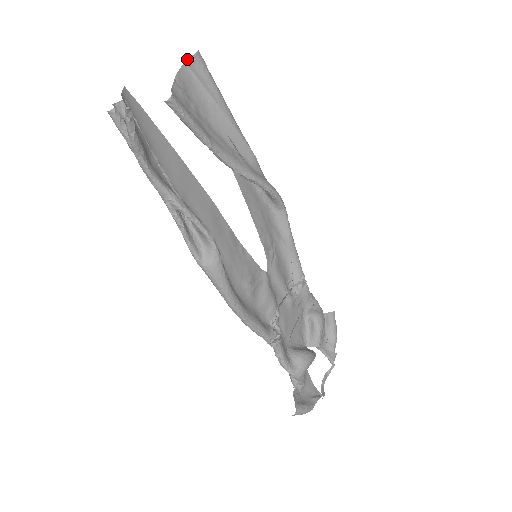
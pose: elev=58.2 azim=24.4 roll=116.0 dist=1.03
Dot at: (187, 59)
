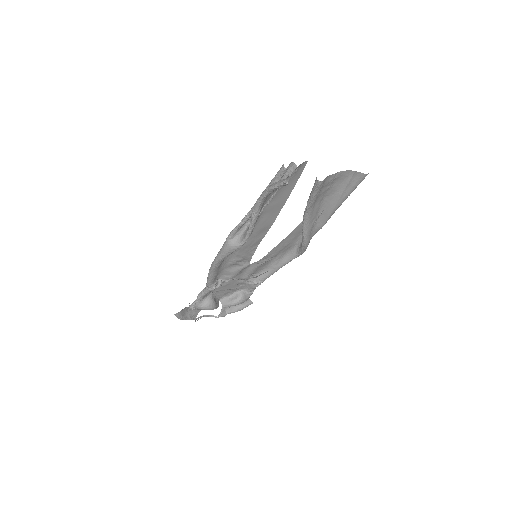
Dot at: occluded
